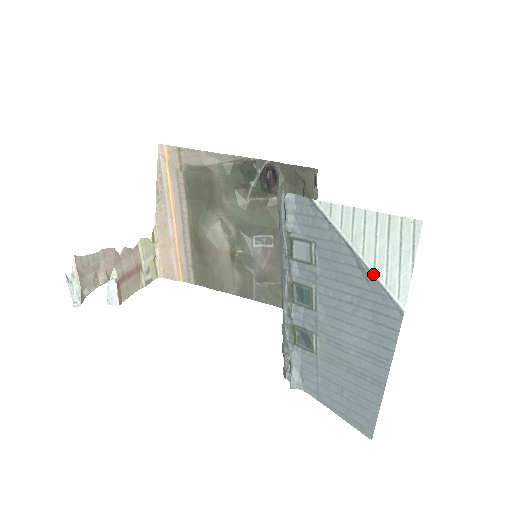
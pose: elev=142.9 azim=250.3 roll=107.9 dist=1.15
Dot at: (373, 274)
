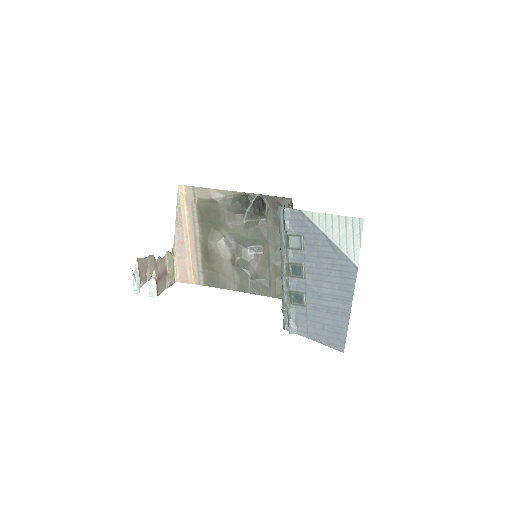
Dot at: (339, 249)
